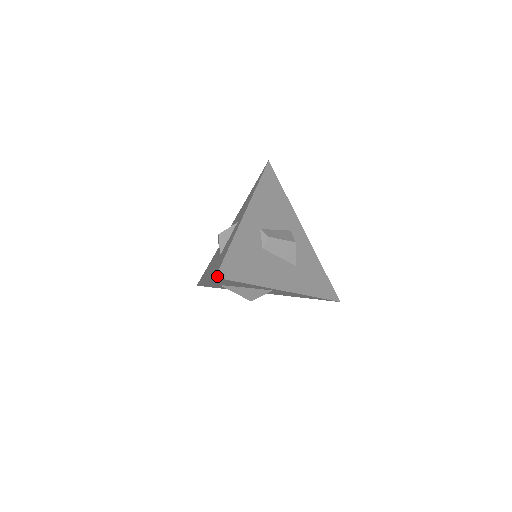
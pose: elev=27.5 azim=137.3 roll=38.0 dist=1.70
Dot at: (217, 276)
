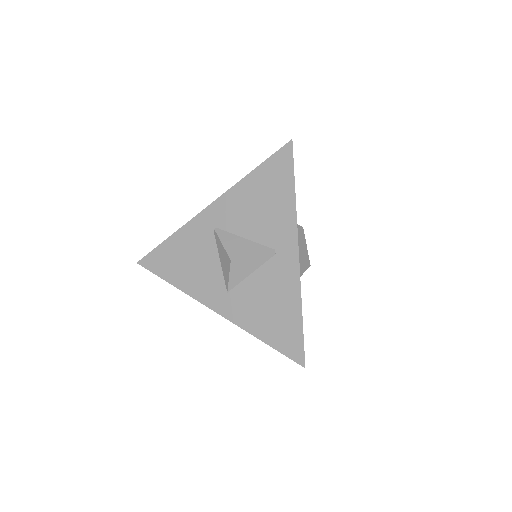
Dot at: (292, 142)
